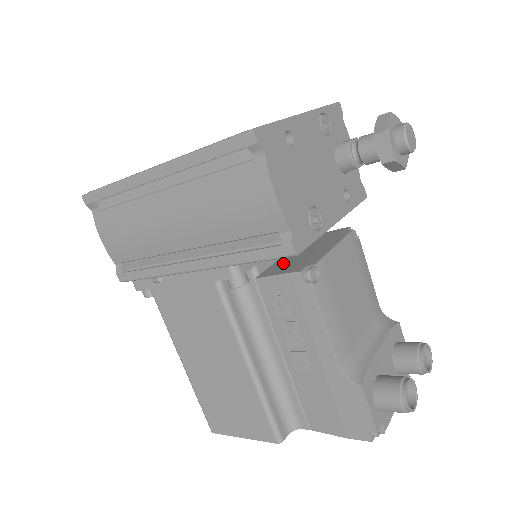
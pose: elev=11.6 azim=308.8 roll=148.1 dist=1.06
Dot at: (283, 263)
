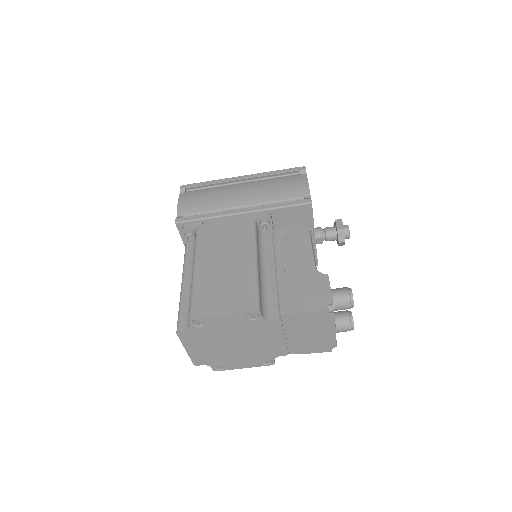
Dot at: occluded
